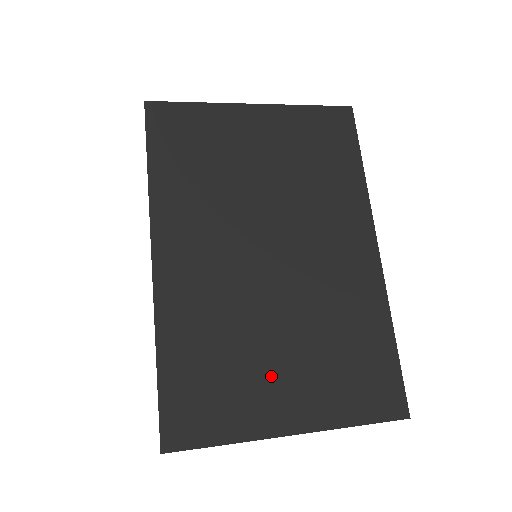
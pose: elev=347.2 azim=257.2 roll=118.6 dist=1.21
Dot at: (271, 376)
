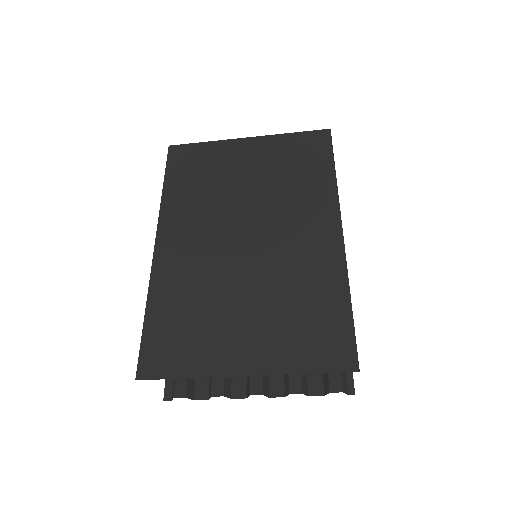
Dot at: (232, 328)
